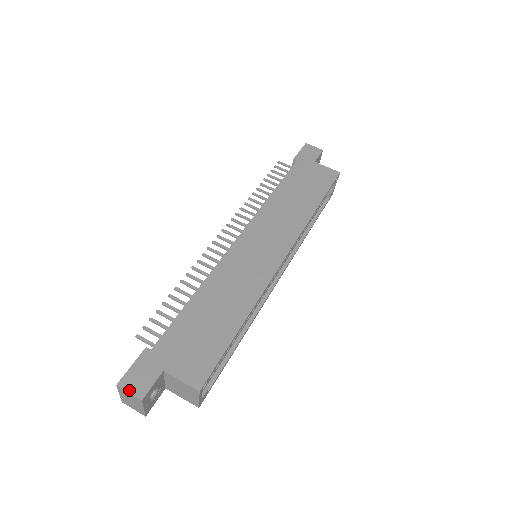
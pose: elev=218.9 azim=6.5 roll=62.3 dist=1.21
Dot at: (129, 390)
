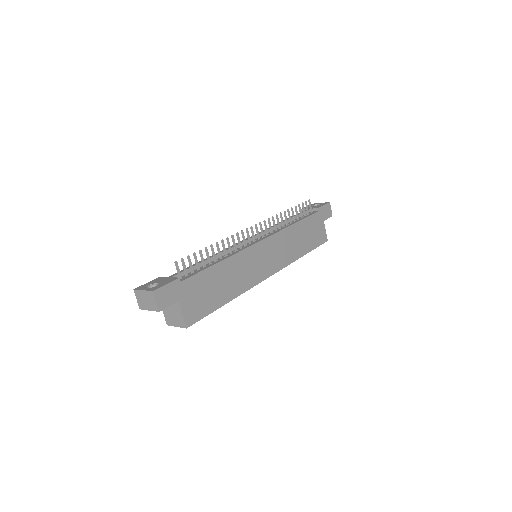
Dot at: (157, 300)
